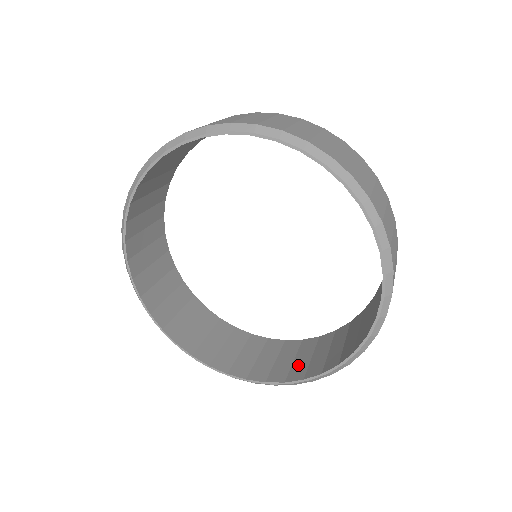
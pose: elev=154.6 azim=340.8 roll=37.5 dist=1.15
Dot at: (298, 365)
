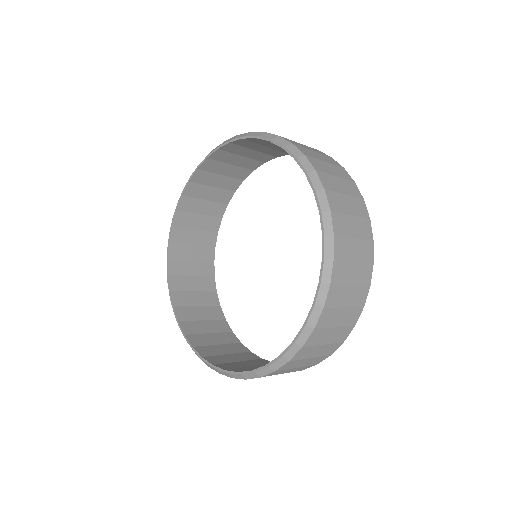
Dot at: (224, 357)
